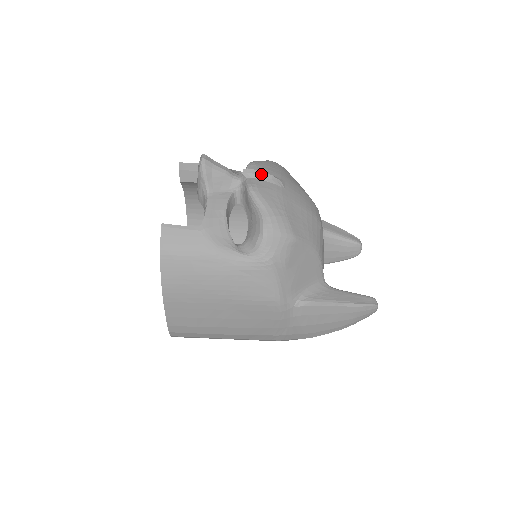
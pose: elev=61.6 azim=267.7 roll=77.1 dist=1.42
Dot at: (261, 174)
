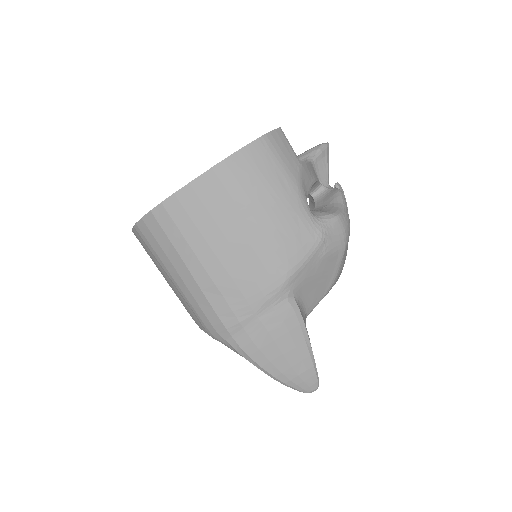
Dot at: (345, 199)
